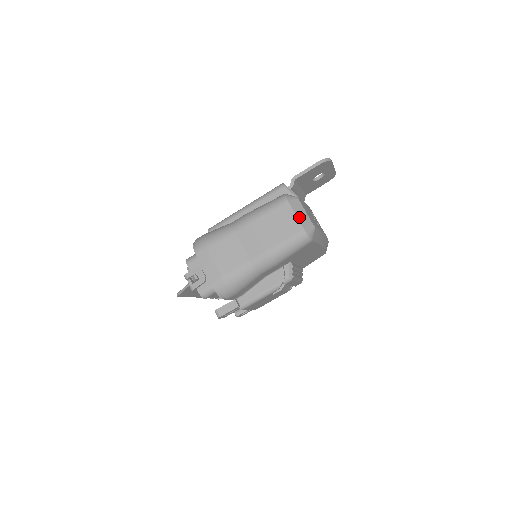
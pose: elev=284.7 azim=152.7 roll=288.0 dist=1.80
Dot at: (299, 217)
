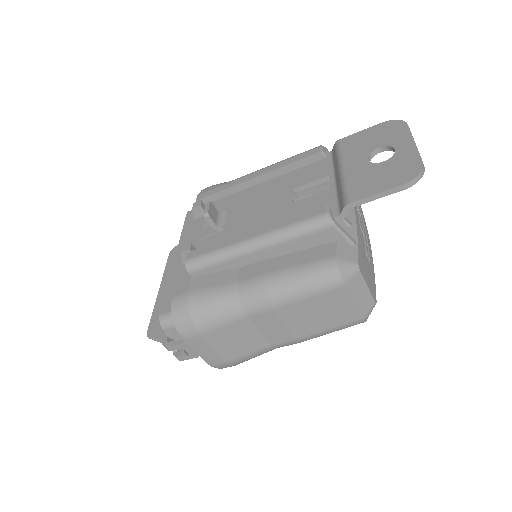
Dot at: (358, 303)
